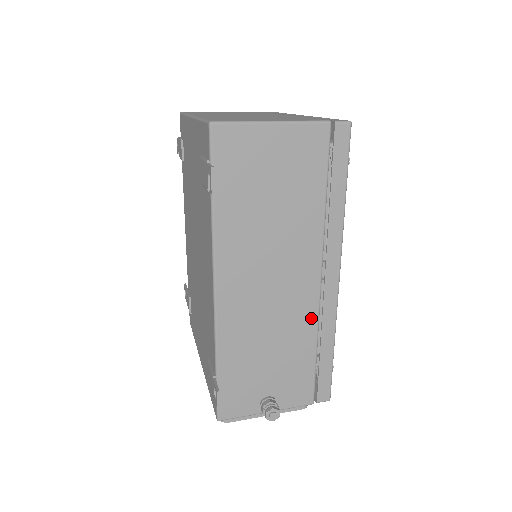
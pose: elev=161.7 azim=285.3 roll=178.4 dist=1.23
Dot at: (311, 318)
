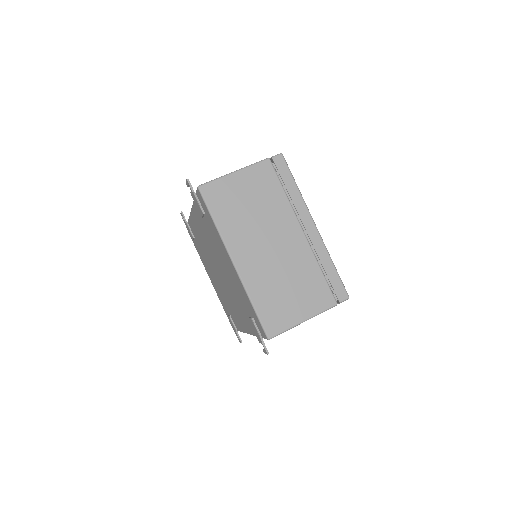
Dot at: occluded
